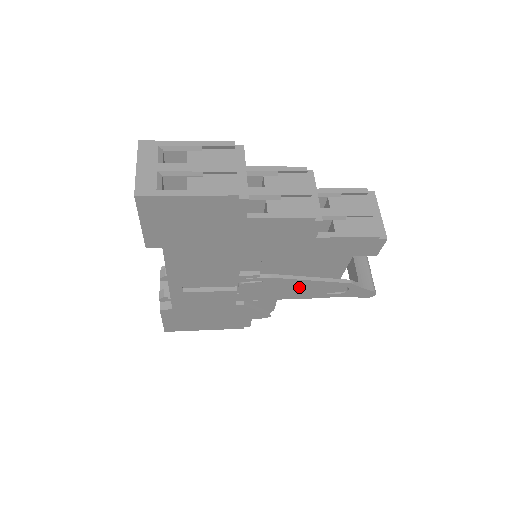
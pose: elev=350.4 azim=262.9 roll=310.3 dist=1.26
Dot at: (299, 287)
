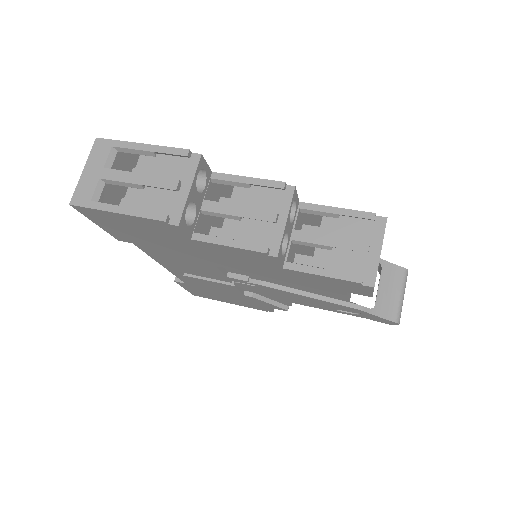
Dot at: (300, 298)
